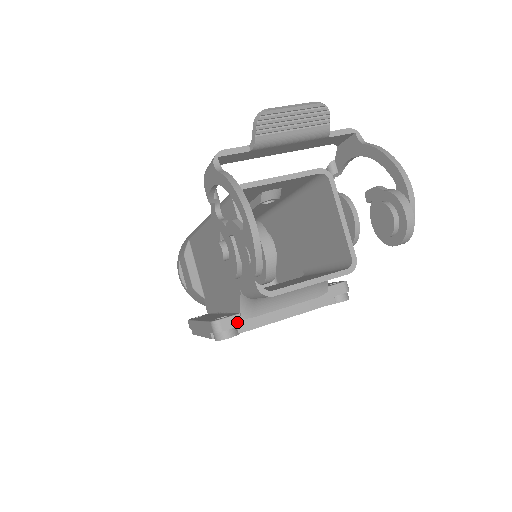
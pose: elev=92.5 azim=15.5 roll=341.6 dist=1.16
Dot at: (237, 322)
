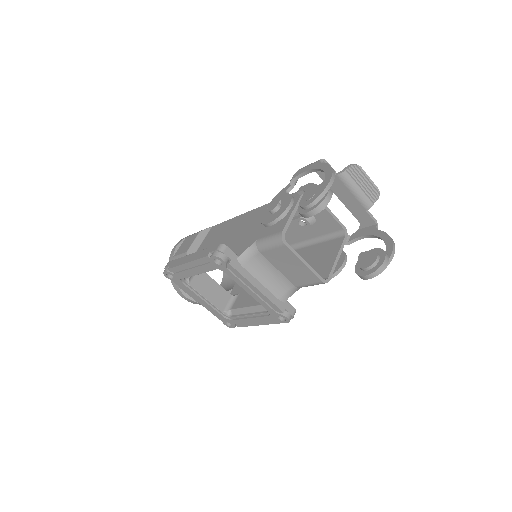
Dot at: (234, 258)
